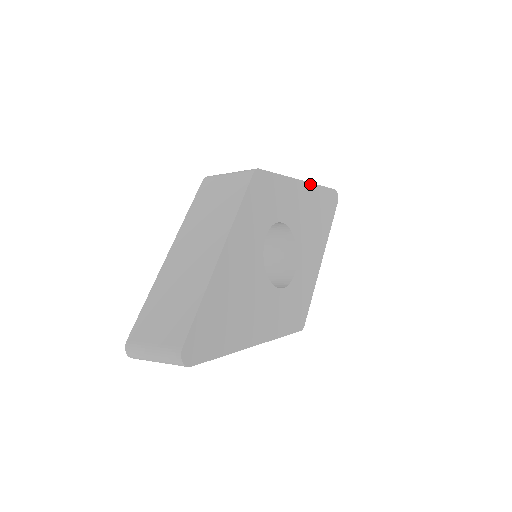
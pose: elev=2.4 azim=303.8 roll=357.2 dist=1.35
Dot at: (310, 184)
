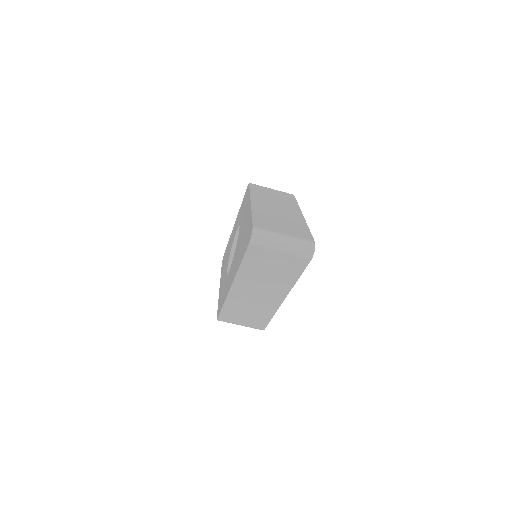
Dot at: occluded
